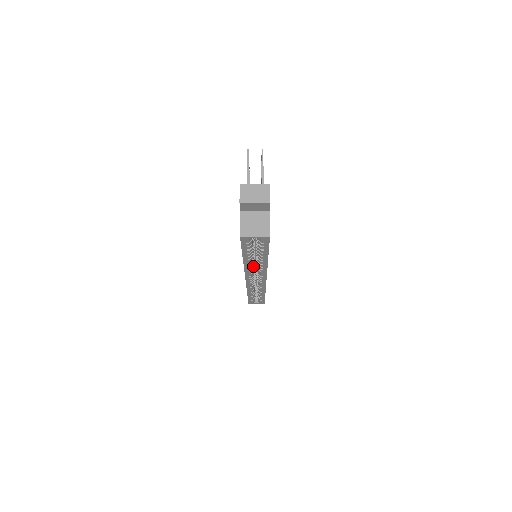
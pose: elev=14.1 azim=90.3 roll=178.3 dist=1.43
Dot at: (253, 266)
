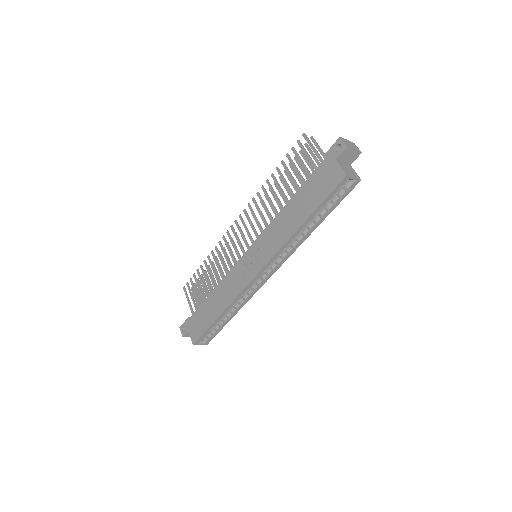
Dot at: occluded
